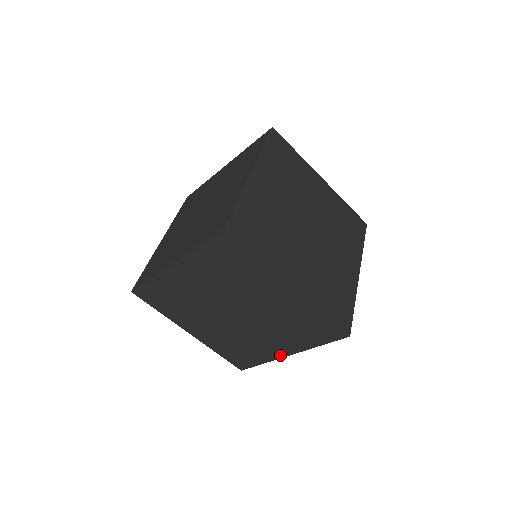
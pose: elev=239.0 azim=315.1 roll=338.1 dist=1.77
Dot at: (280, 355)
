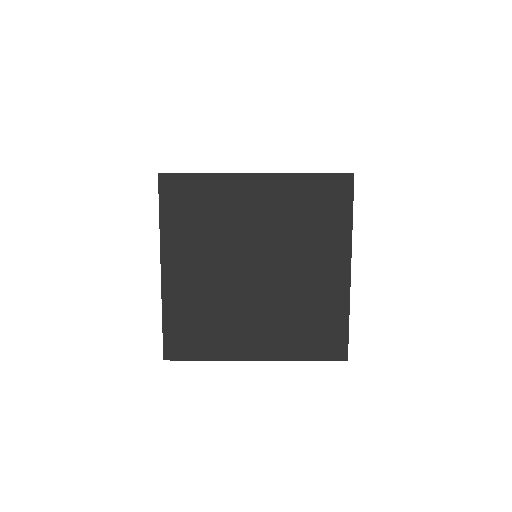
Dot at: (345, 282)
